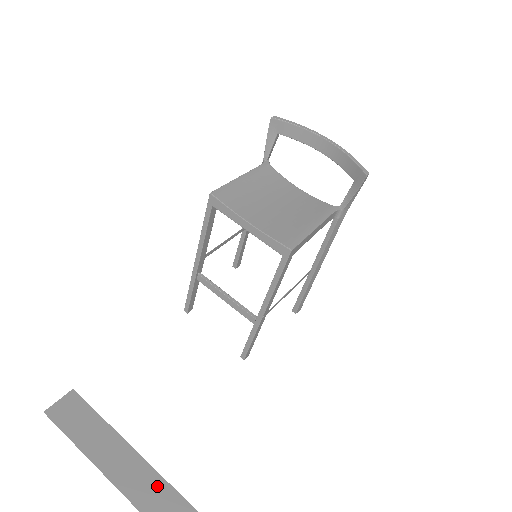
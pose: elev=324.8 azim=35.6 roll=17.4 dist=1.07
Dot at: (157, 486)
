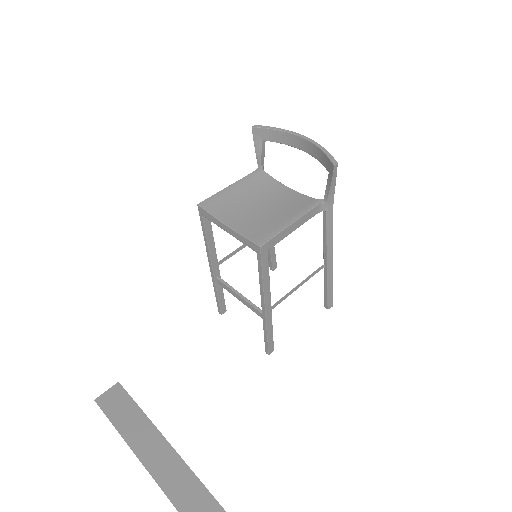
Dot at: (175, 464)
